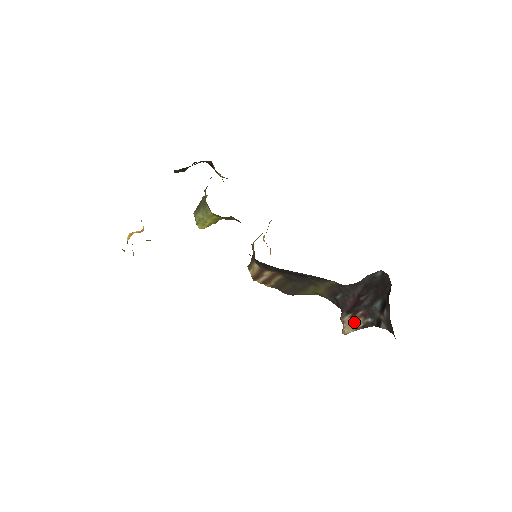
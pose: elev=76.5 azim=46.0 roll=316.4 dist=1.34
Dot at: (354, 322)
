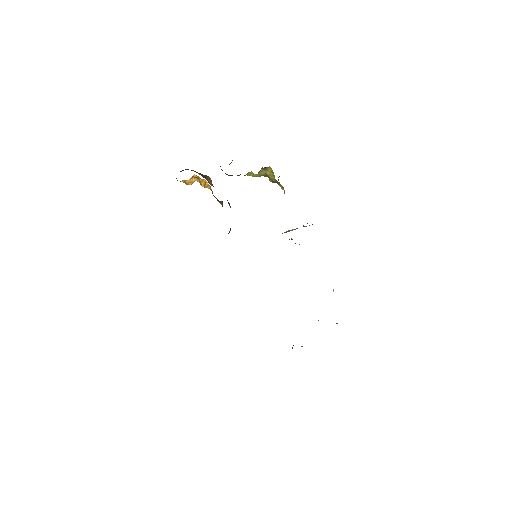
Dot at: occluded
